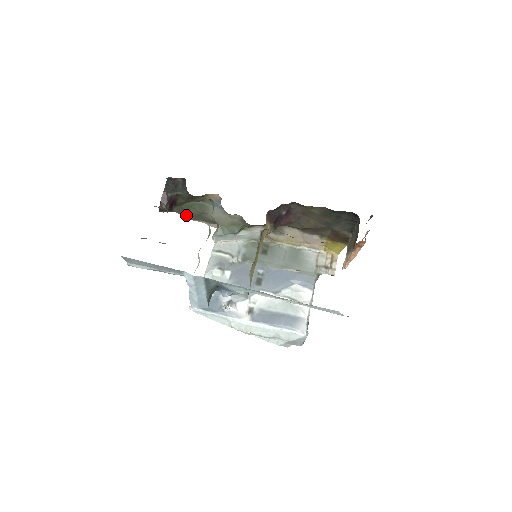
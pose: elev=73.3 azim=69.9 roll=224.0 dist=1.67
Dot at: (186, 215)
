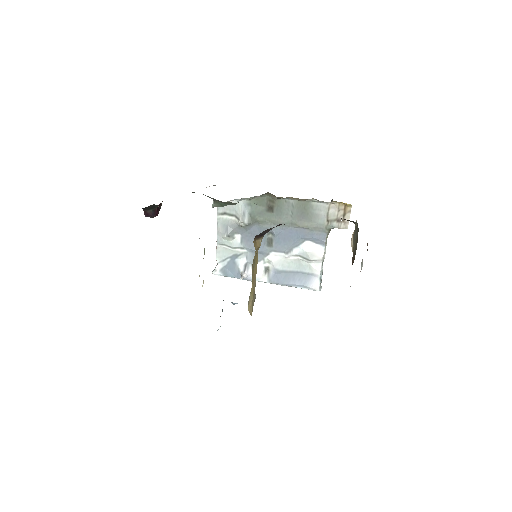
Dot at: occluded
